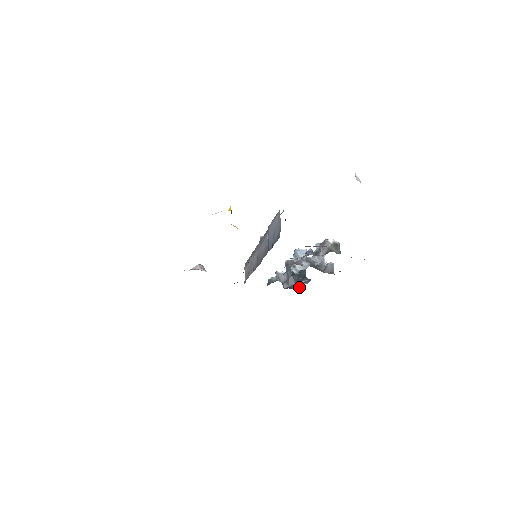
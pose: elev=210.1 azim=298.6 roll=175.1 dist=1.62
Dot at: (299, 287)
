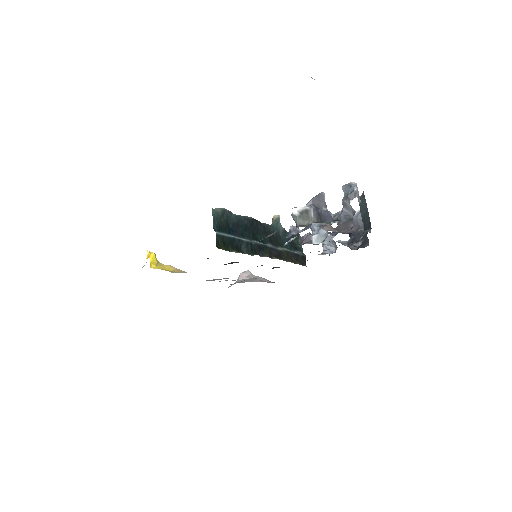
Dot at: (368, 243)
